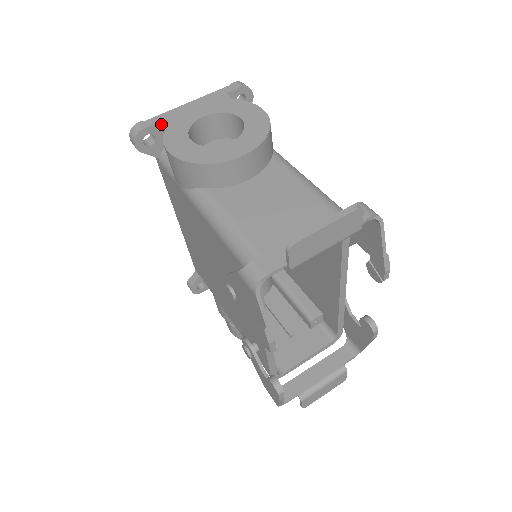
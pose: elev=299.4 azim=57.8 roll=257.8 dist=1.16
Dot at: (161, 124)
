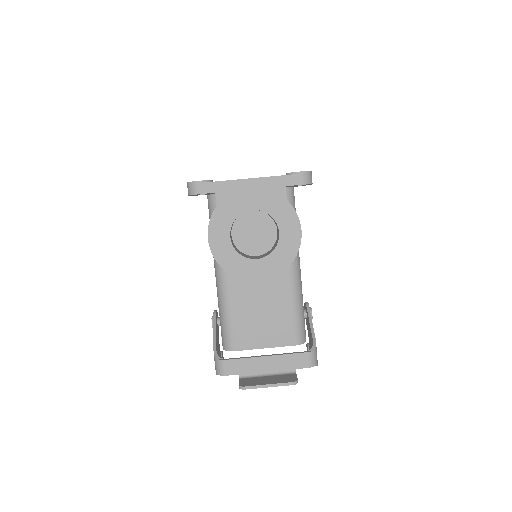
Dot at: (216, 197)
